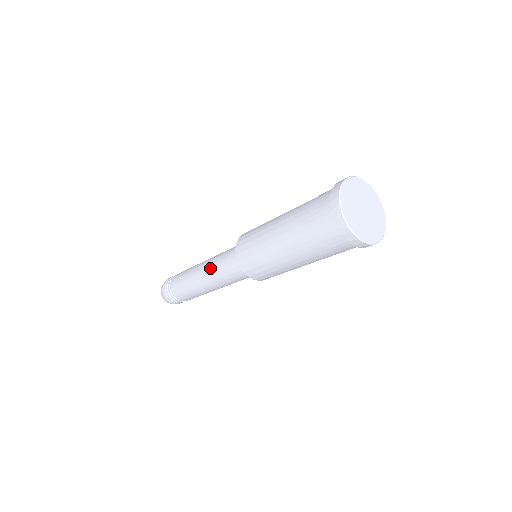
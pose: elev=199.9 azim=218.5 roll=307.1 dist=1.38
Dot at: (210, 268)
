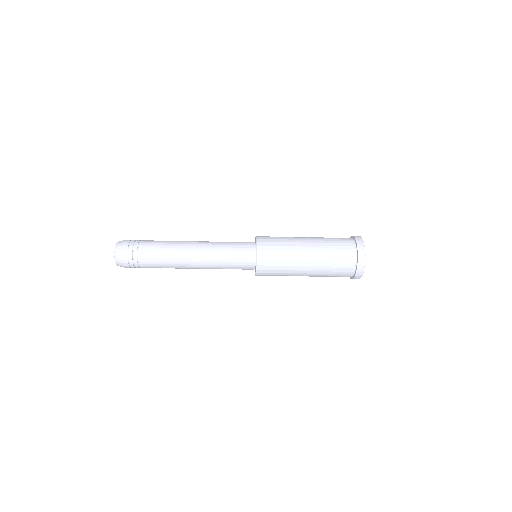
Dot at: (211, 257)
